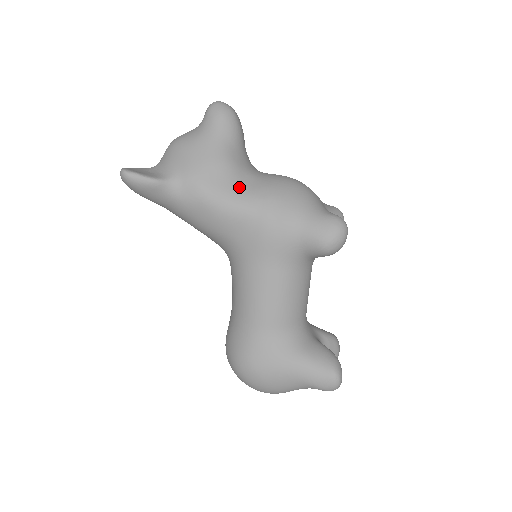
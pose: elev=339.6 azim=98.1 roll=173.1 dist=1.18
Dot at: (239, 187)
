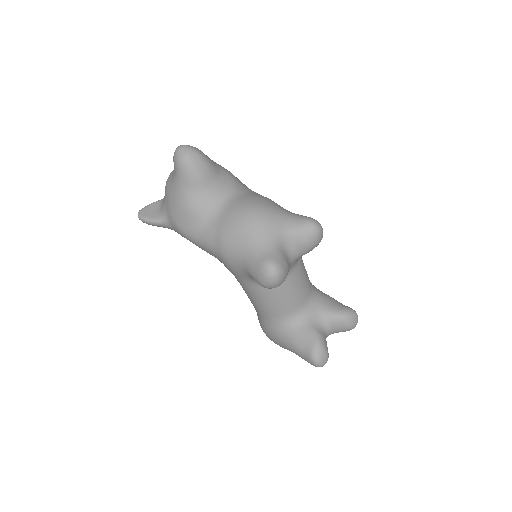
Dot at: (202, 228)
